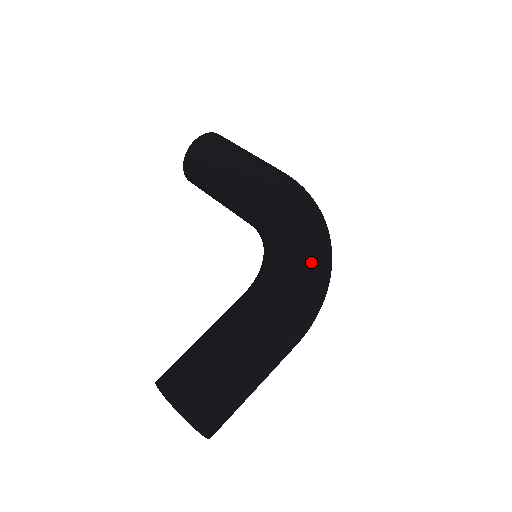
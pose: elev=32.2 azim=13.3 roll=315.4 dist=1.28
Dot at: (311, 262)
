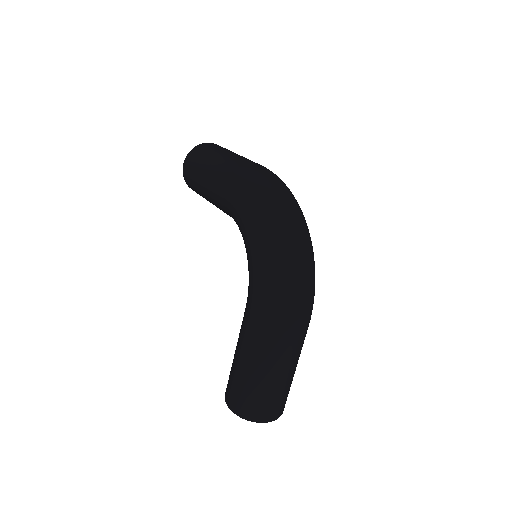
Dot at: (270, 265)
